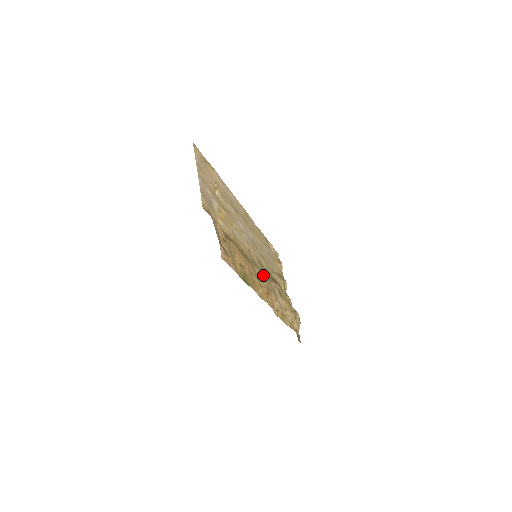
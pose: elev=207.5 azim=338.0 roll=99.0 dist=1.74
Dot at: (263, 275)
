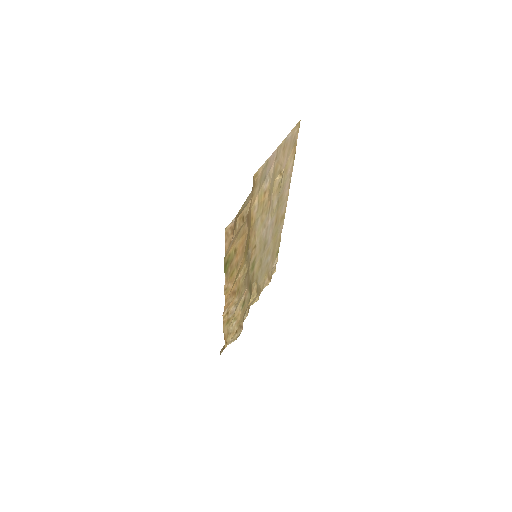
Dot at: occluded
